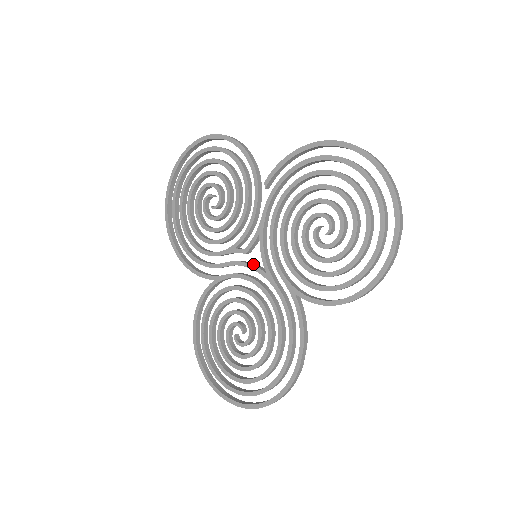
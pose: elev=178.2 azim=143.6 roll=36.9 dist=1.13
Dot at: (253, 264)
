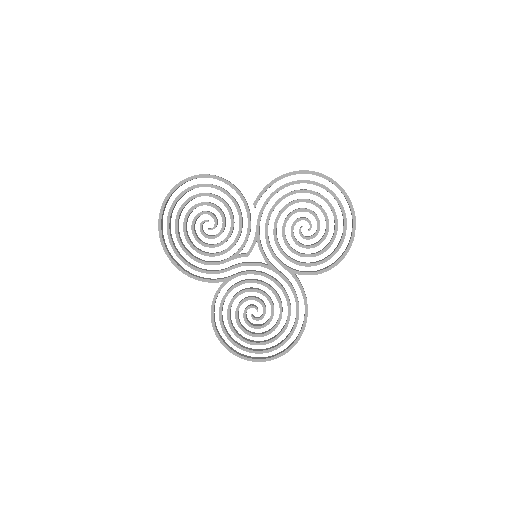
Dot at: (255, 262)
